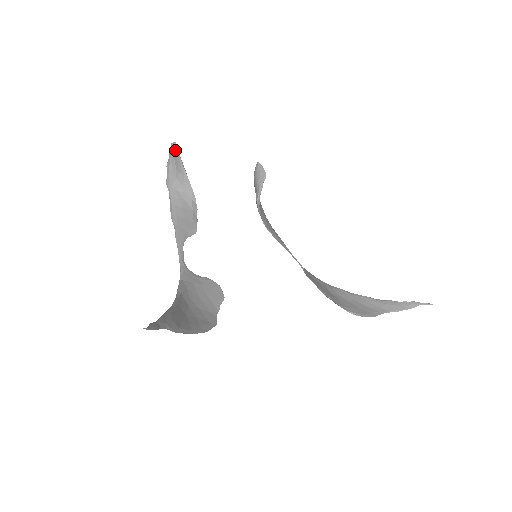
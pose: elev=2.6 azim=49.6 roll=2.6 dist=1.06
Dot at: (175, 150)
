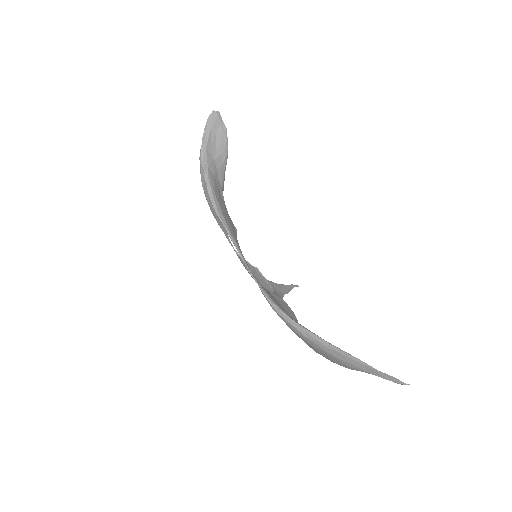
Dot at: (220, 124)
